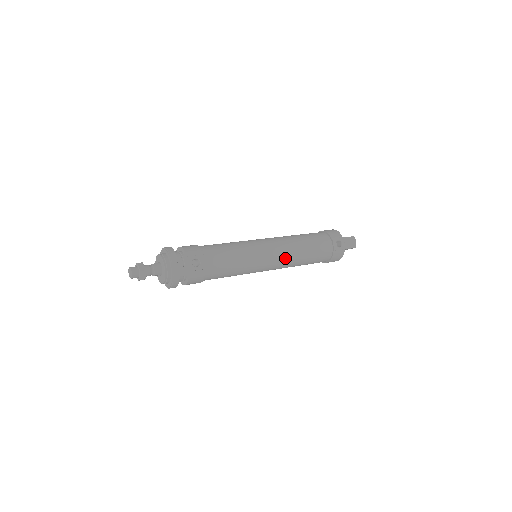
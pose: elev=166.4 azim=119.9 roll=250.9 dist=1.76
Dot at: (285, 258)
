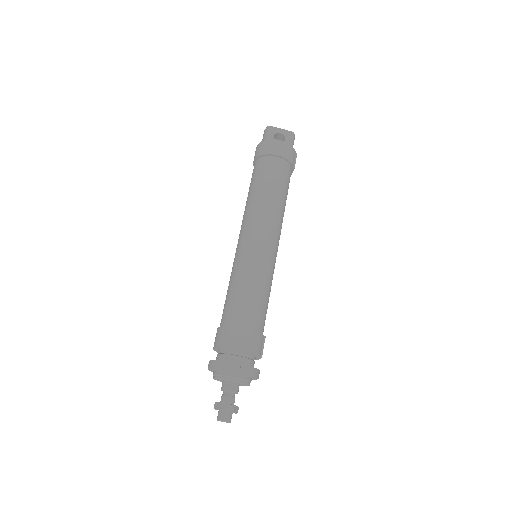
Dot at: occluded
